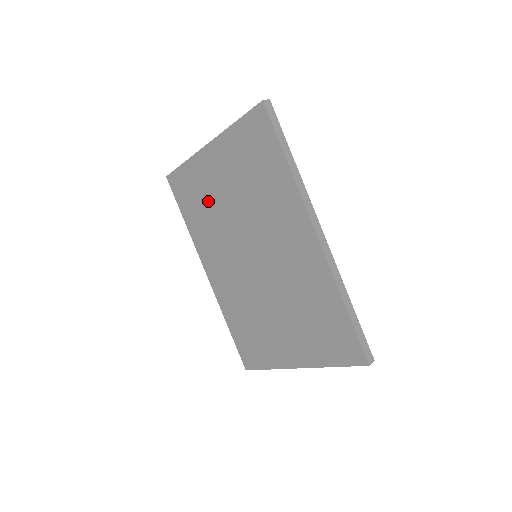
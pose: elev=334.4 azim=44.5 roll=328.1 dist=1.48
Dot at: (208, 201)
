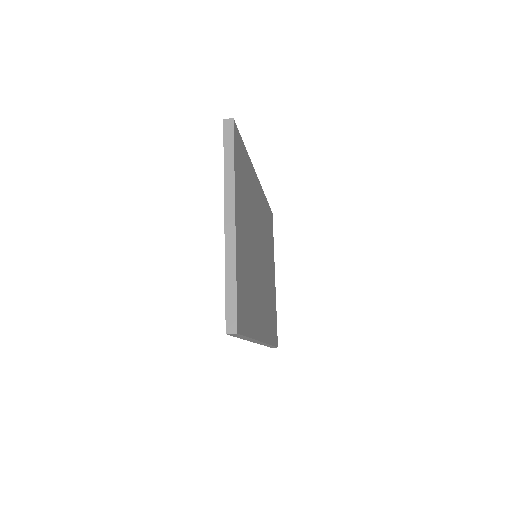
Dot at: occluded
